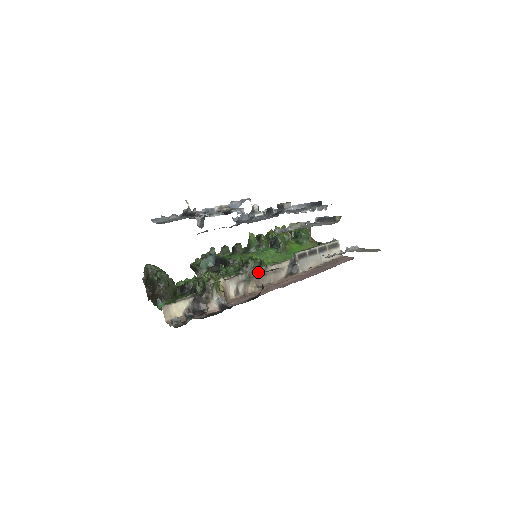
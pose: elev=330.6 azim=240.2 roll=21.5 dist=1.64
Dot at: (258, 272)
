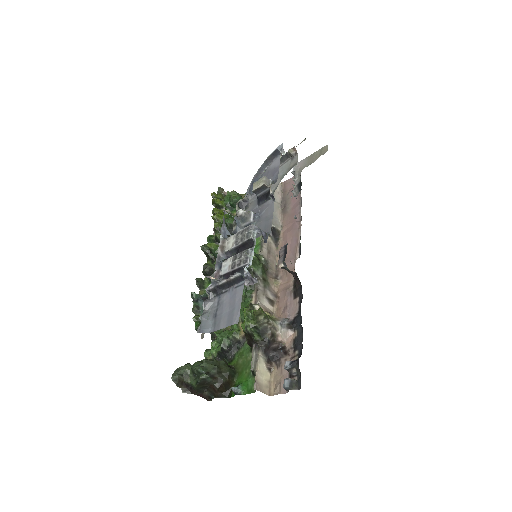
Dot at: (264, 267)
